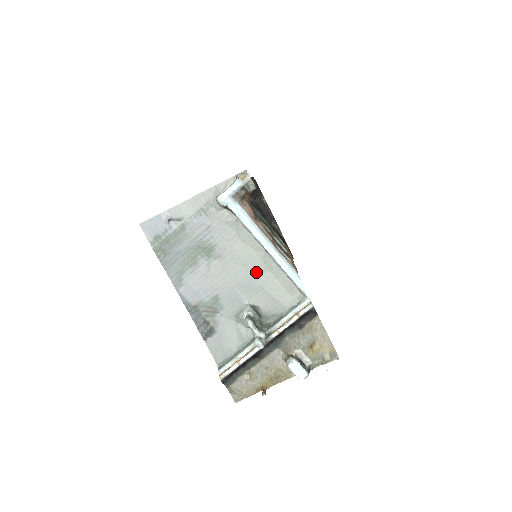
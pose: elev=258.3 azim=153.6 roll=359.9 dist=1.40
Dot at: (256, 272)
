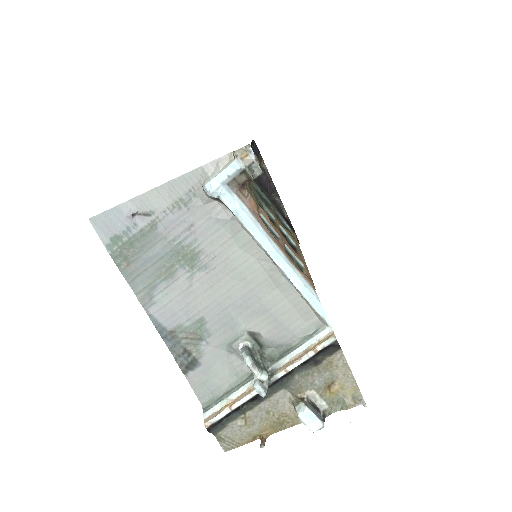
Dot at: (258, 289)
